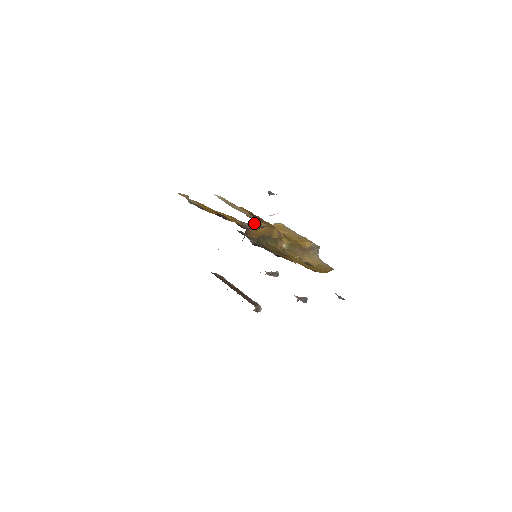
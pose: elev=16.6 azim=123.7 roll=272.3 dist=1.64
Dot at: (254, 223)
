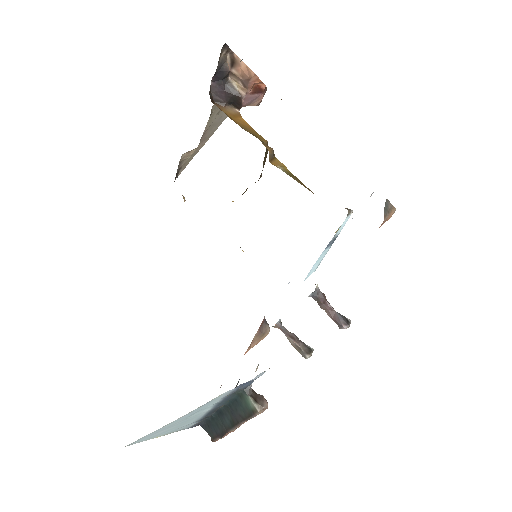
Dot at: occluded
